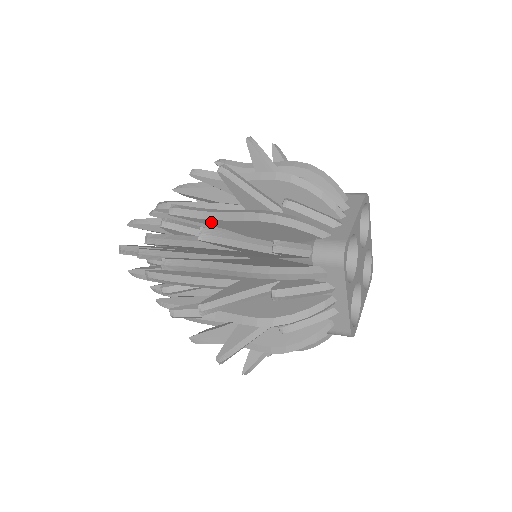
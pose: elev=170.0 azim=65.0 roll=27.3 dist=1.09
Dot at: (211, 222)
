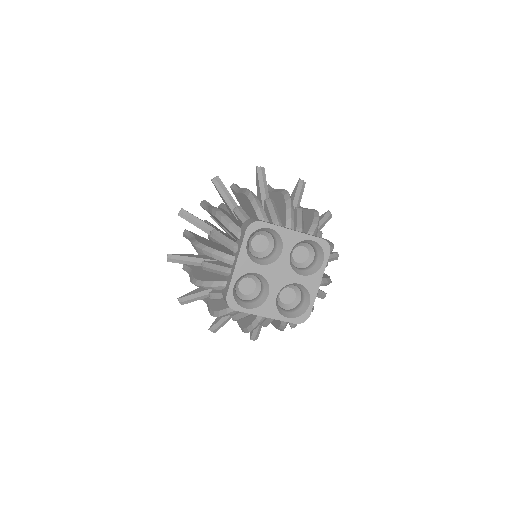
Dot at: occluded
